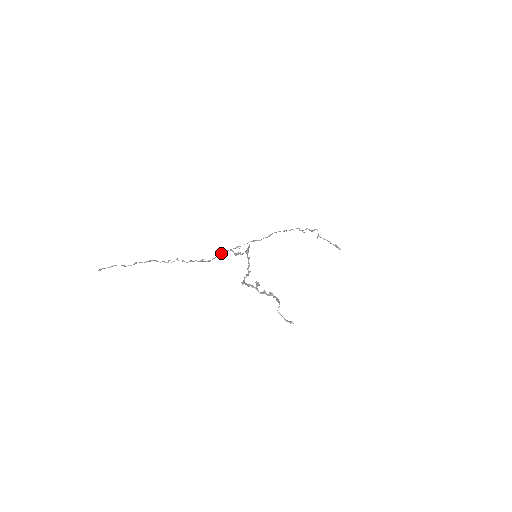
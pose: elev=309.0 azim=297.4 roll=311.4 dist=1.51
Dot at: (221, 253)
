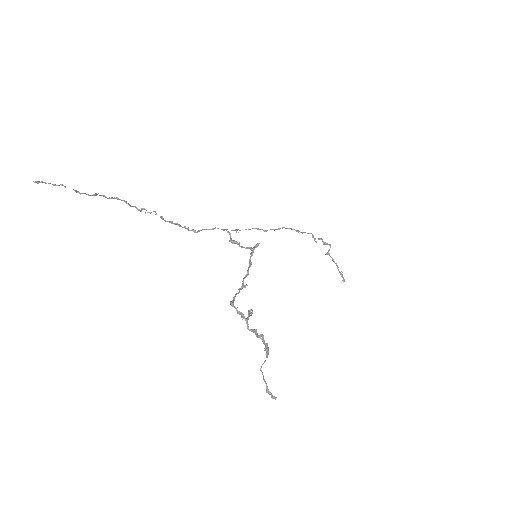
Dot at: (214, 228)
